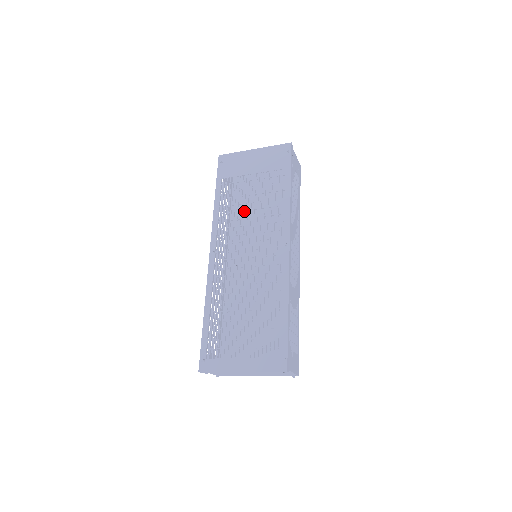
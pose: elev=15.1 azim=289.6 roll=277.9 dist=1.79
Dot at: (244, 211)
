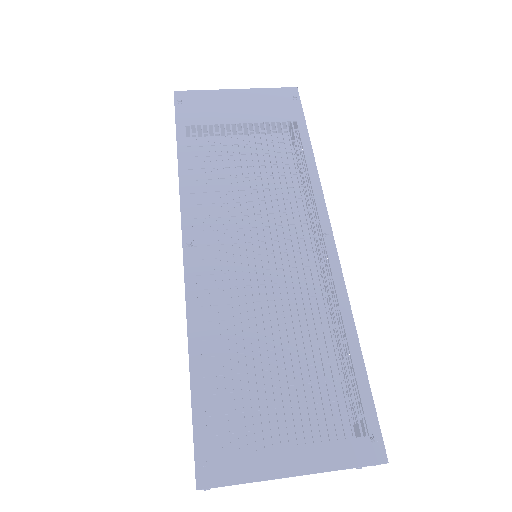
Dot at: (238, 178)
